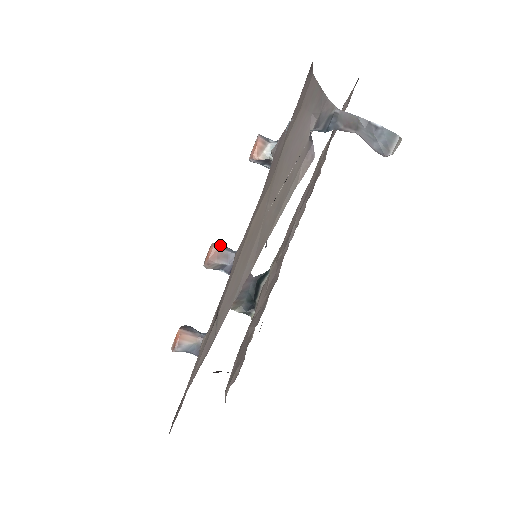
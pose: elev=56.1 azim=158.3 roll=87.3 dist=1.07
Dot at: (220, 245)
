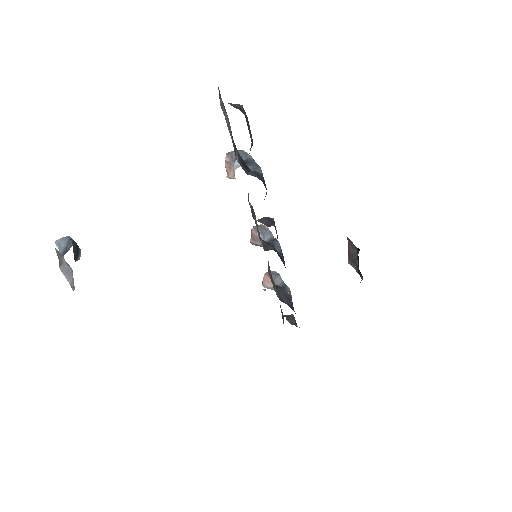
Dot at: (258, 229)
